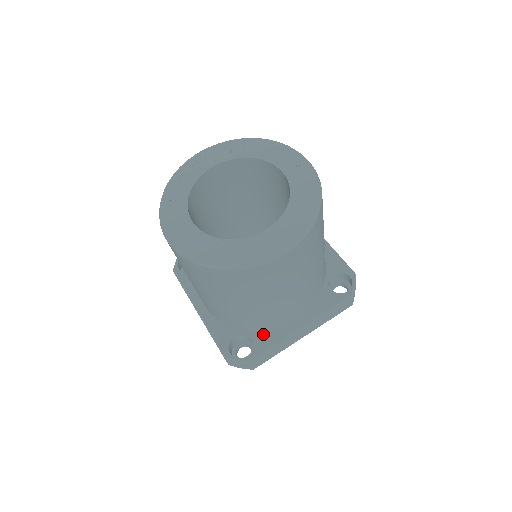
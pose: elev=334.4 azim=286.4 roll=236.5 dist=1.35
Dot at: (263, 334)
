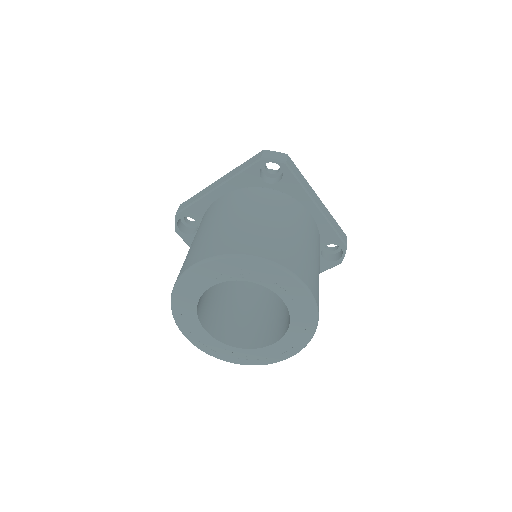
Dot at: occluded
